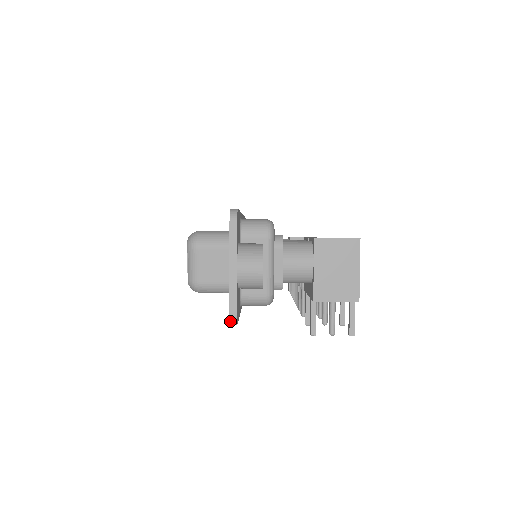
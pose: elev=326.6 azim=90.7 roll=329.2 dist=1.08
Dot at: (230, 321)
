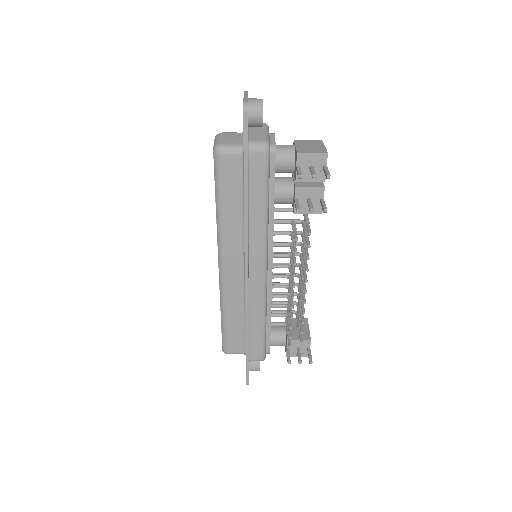
Dot at: (243, 105)
